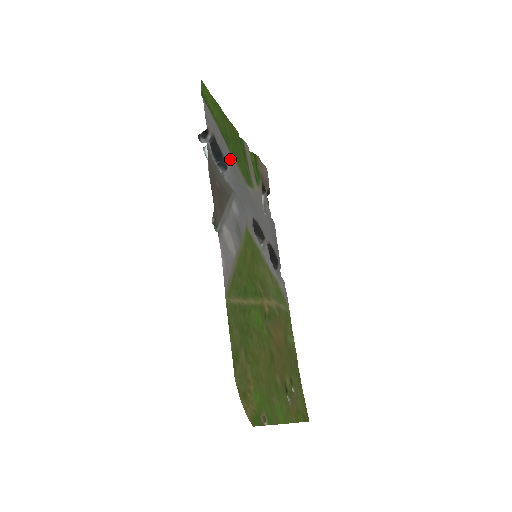
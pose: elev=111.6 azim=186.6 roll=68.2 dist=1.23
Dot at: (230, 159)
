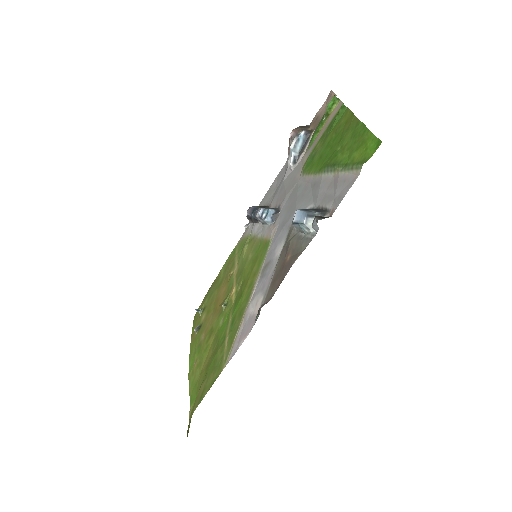
Dot at: (316, 188)
